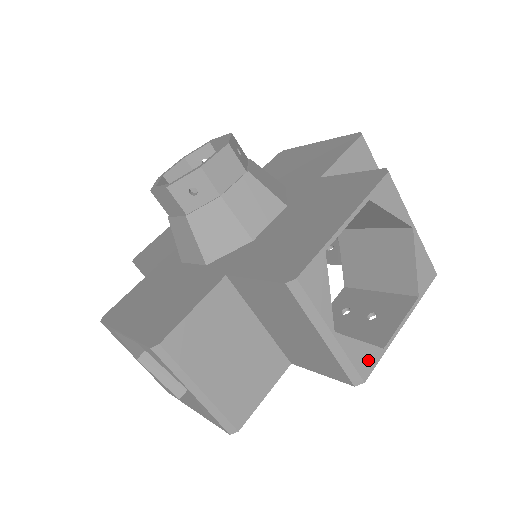
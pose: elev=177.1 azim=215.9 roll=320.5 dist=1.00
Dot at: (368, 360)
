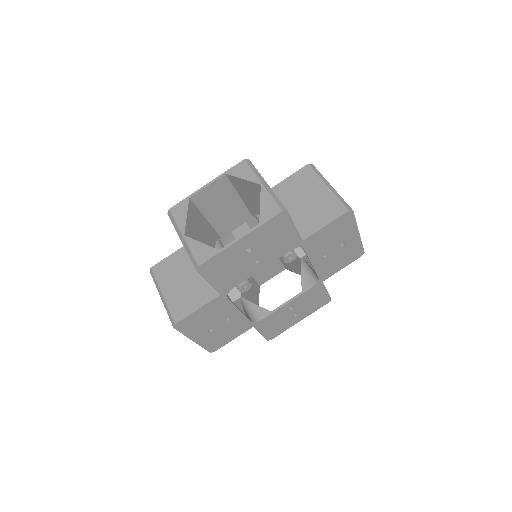
Dot at: (205, 254)
